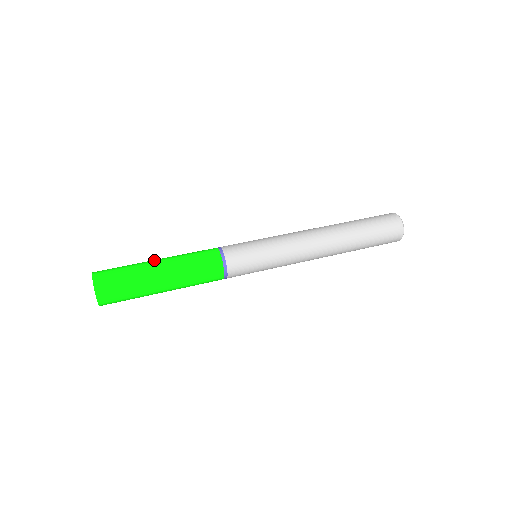
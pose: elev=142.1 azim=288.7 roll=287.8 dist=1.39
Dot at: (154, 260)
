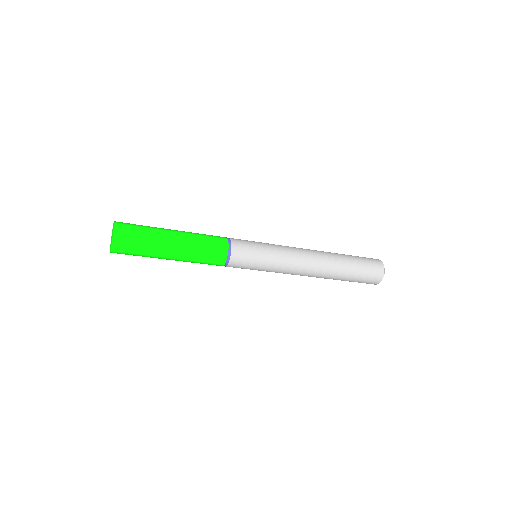
Dot at: occluded
